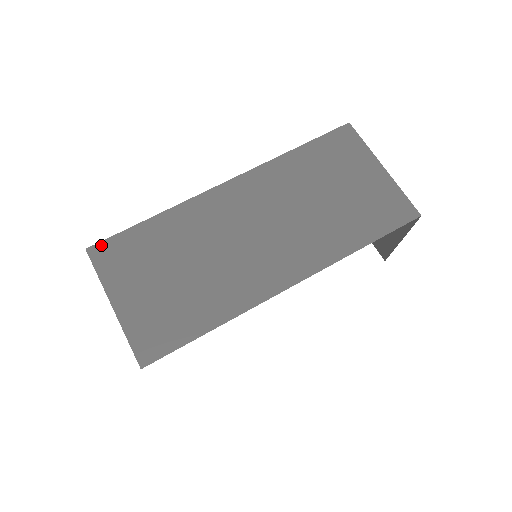
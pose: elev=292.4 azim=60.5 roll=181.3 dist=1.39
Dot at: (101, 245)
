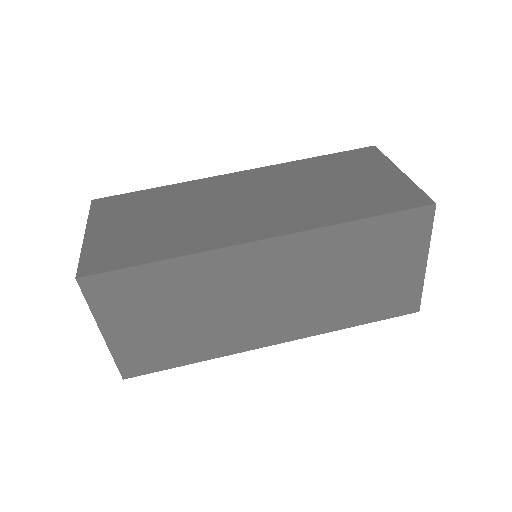
Dot at: (95, 278)
